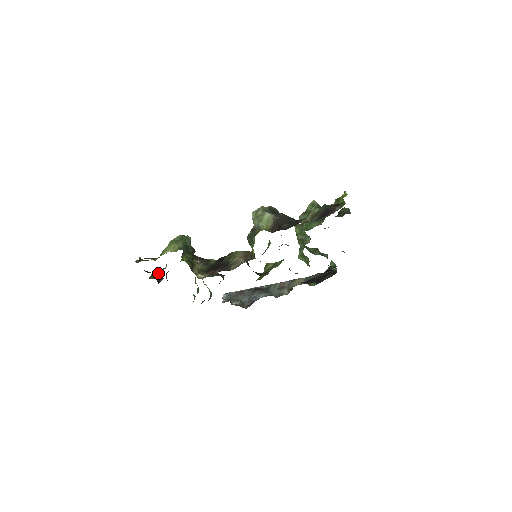
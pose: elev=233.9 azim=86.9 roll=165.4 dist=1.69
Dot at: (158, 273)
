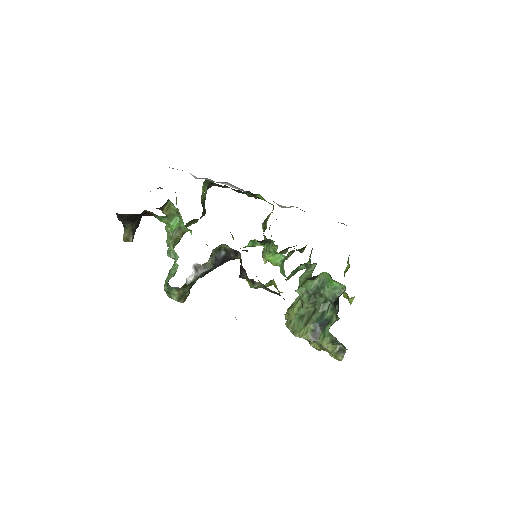
Dot at: occluded
